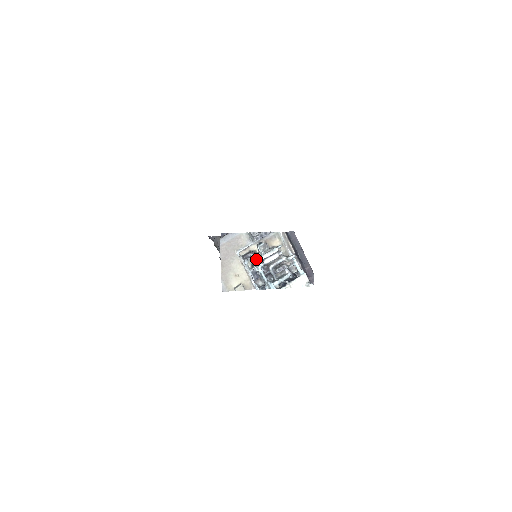
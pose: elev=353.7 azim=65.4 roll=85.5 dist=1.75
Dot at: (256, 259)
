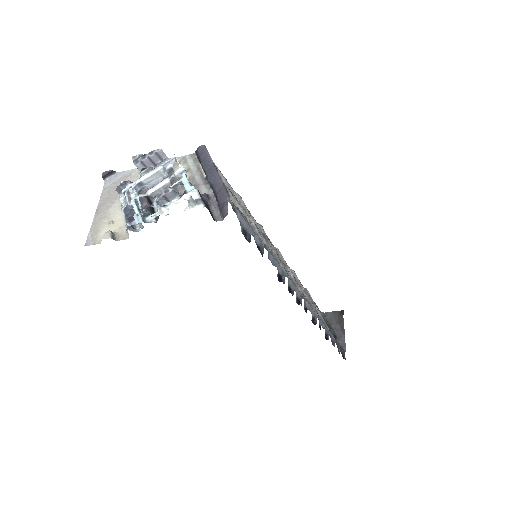
Dot at: (129, 188)
